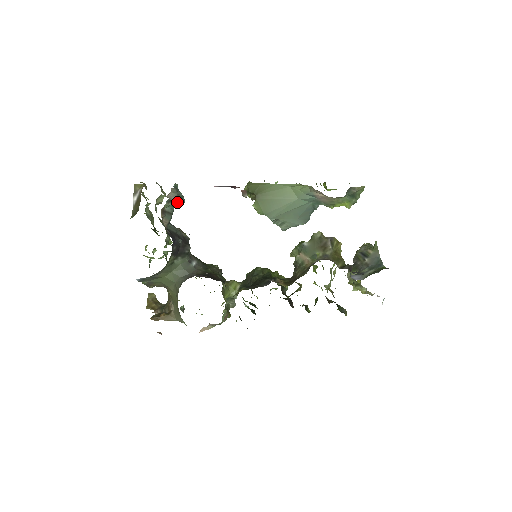
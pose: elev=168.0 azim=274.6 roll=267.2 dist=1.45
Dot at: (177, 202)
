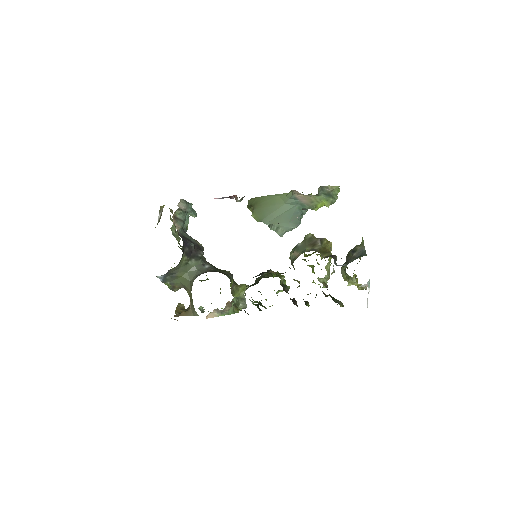
Dot at: (190, 215)
